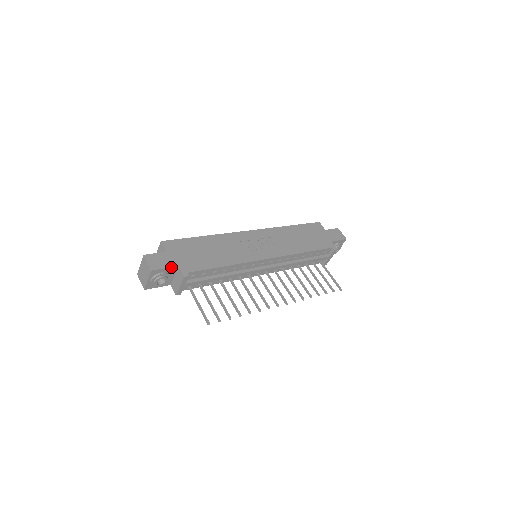
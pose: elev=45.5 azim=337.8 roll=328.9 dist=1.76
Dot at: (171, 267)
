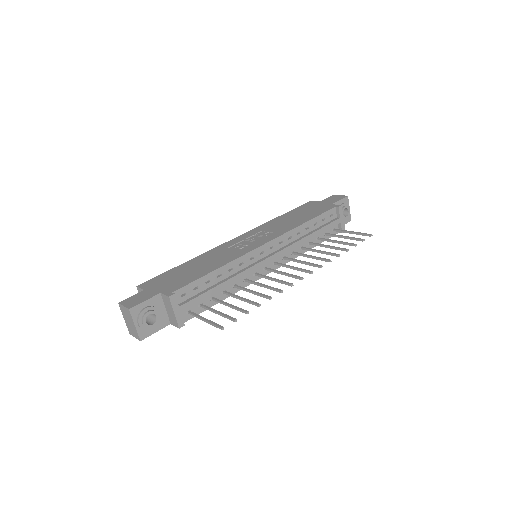
Dot at: (152, 297)
